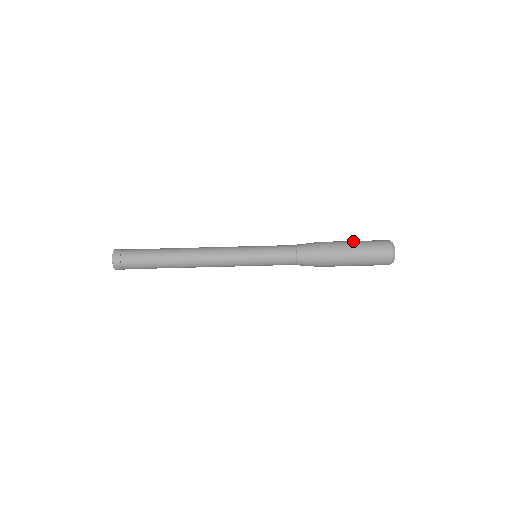
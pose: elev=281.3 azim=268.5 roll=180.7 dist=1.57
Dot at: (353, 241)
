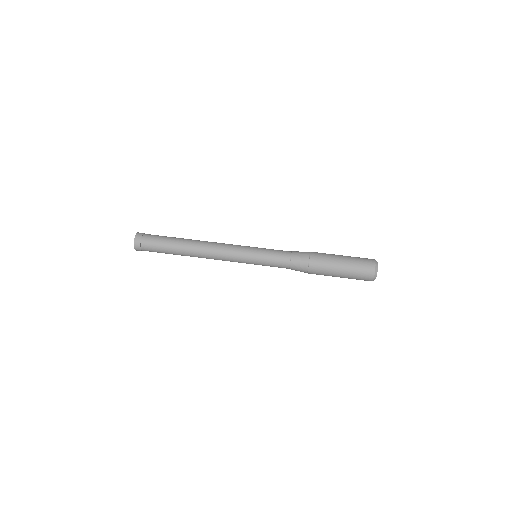
Dot at: (342, 256)
